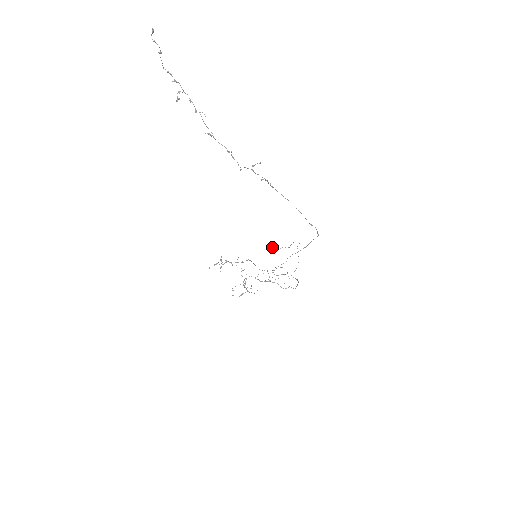
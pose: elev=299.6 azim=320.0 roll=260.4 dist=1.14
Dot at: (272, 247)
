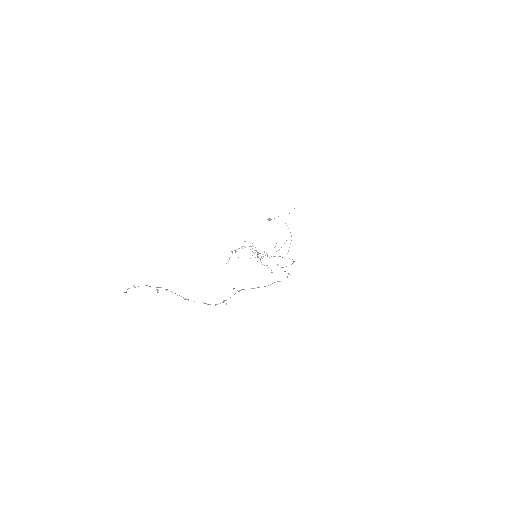
Dot at: (268, 219)
